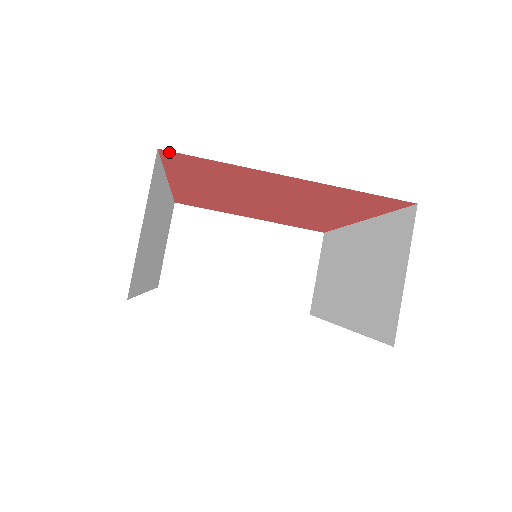
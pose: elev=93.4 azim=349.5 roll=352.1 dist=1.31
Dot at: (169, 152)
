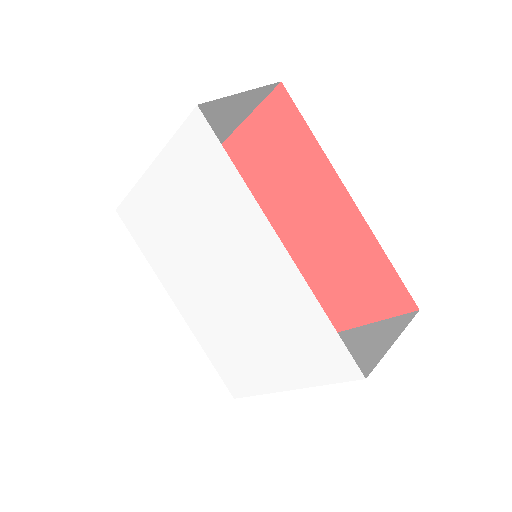
Dot at: occluded
